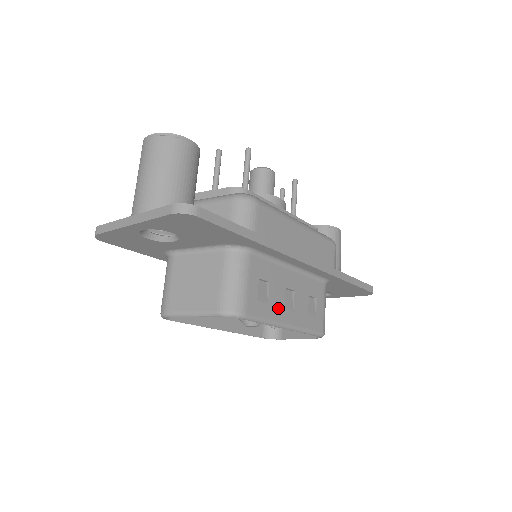
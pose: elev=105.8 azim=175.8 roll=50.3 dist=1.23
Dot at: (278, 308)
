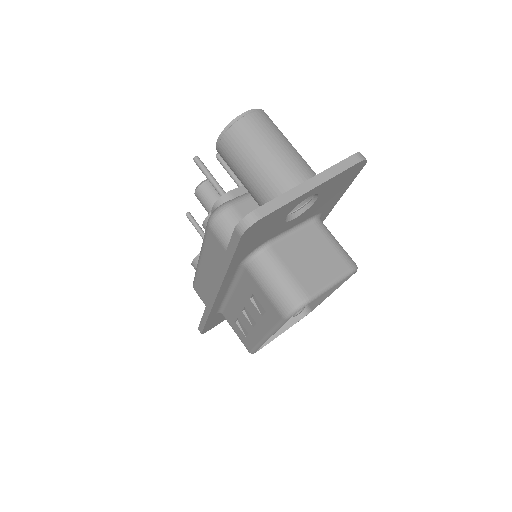
Dot at: occluded
